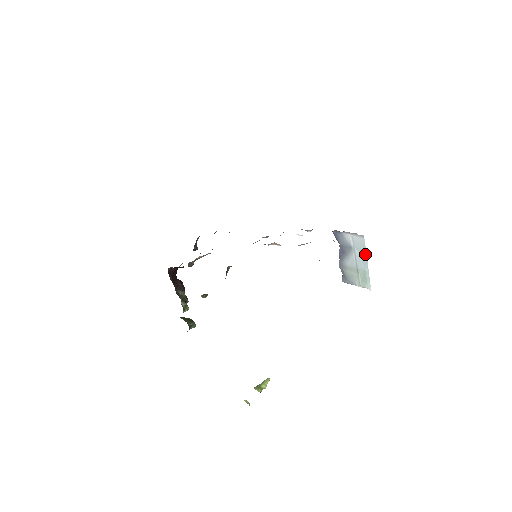
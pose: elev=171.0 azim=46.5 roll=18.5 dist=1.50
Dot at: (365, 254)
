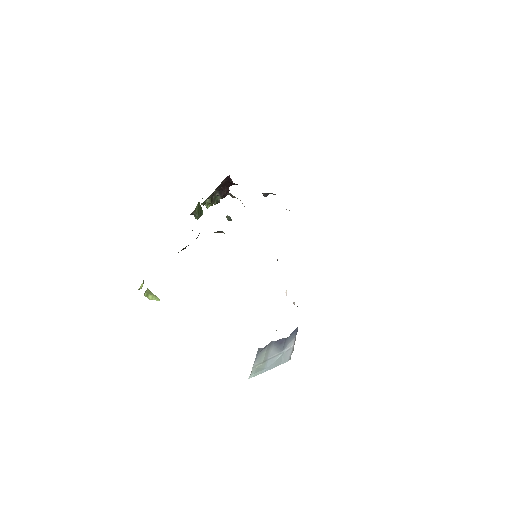
Dot at: (276, 365)
